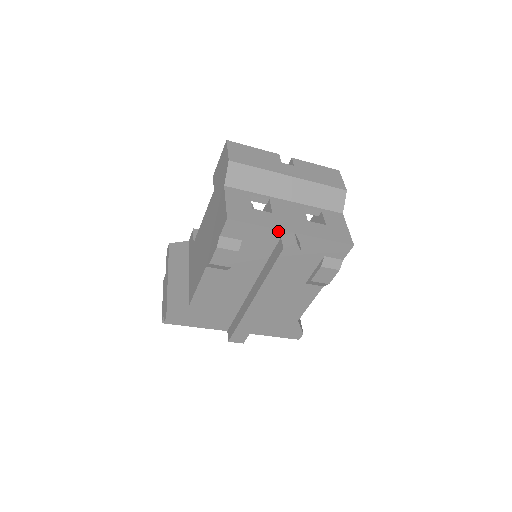
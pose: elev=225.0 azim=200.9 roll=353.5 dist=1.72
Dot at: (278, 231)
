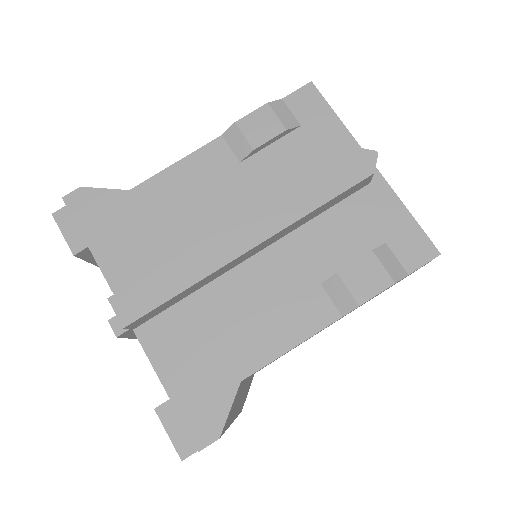
Dot at: (355, 145)
